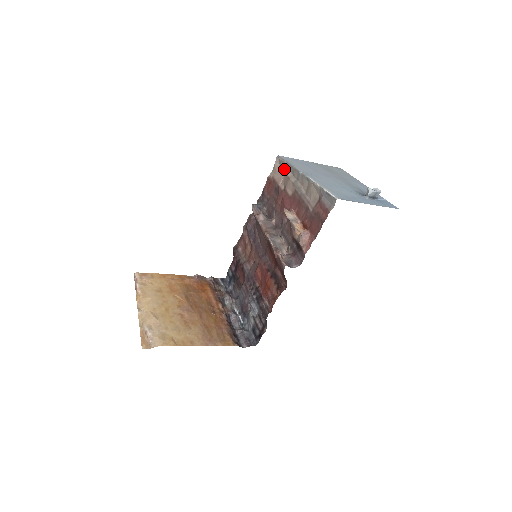
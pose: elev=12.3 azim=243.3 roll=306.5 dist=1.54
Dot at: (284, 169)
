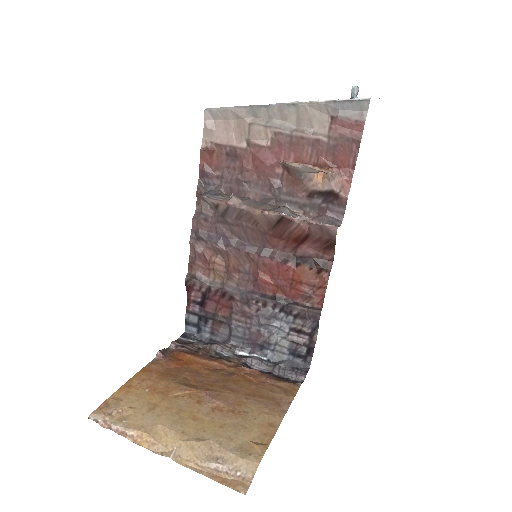
Dot at: (229, 120)
